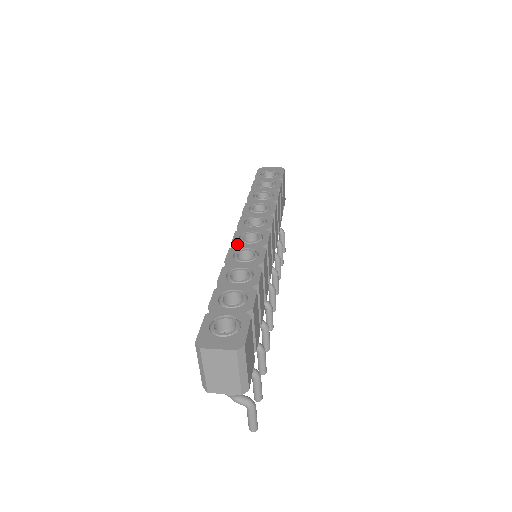
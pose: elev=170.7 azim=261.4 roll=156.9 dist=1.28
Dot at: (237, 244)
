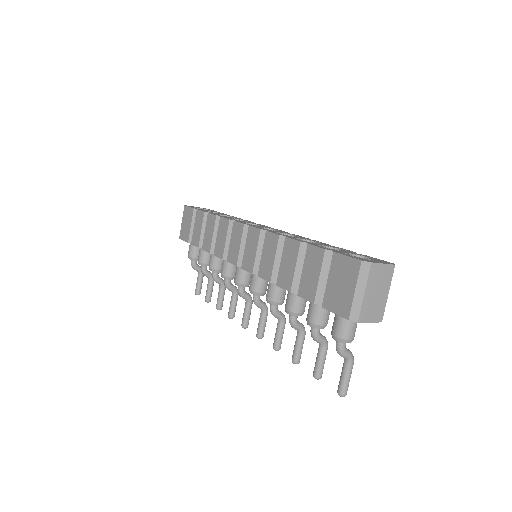
Dot at: (267, 230)
